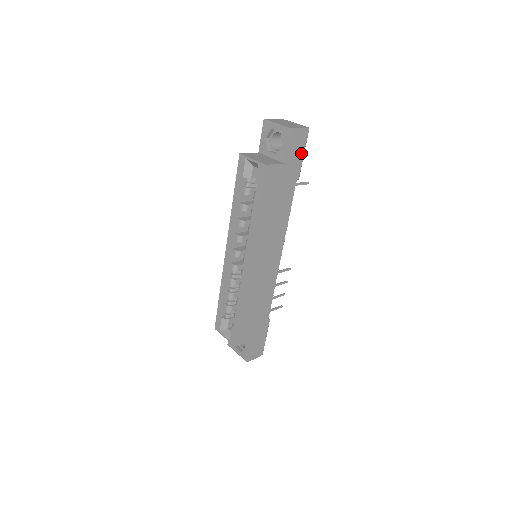
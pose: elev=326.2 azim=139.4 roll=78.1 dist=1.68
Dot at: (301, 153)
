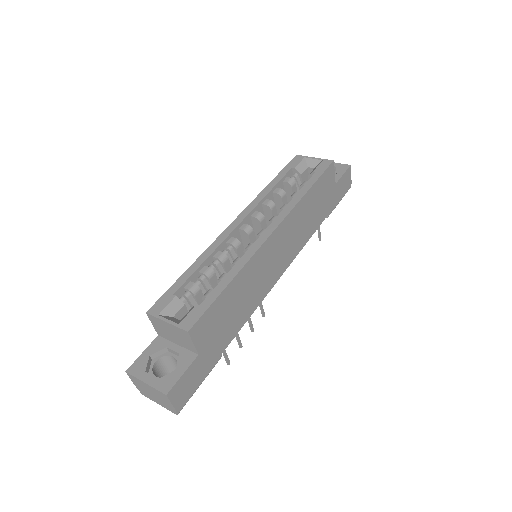
Dot at: (341, 196)
